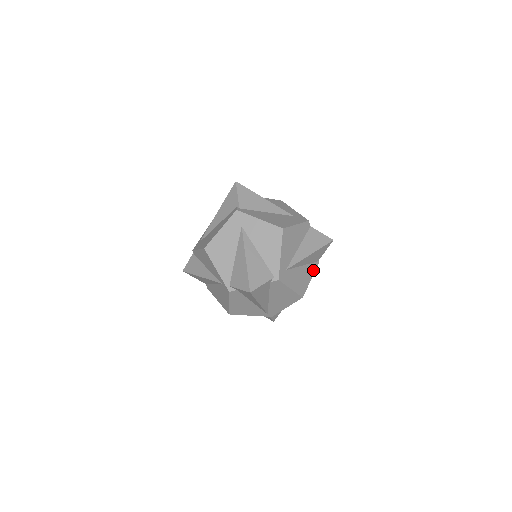
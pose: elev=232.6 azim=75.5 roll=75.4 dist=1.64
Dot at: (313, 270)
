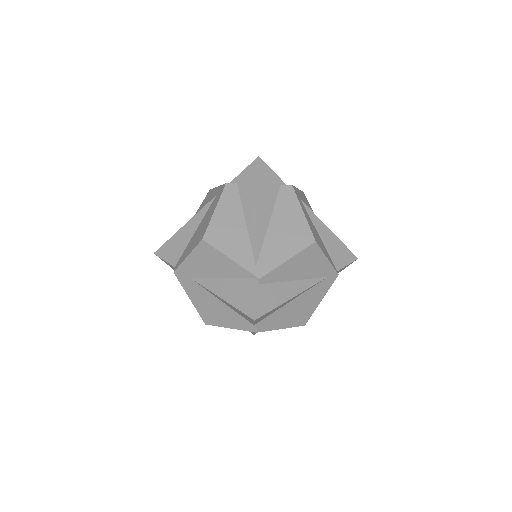
Dot at: (330, 262)
